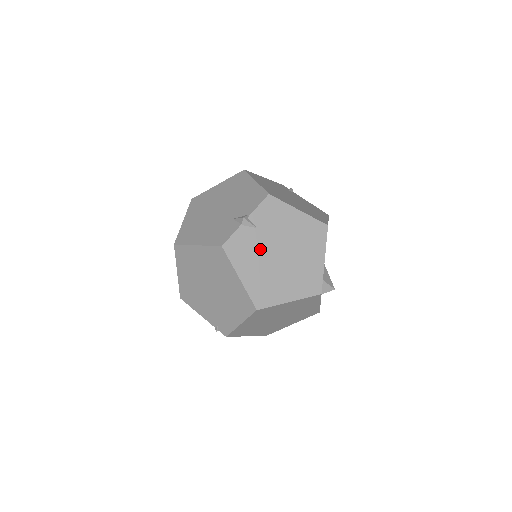
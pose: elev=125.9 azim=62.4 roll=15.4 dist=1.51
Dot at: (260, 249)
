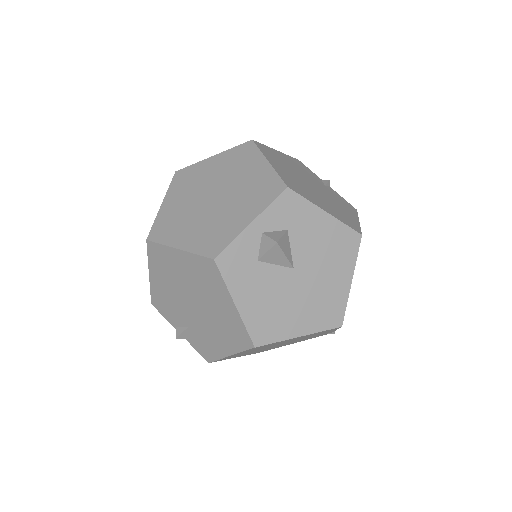
Dot at: (309, 177)
